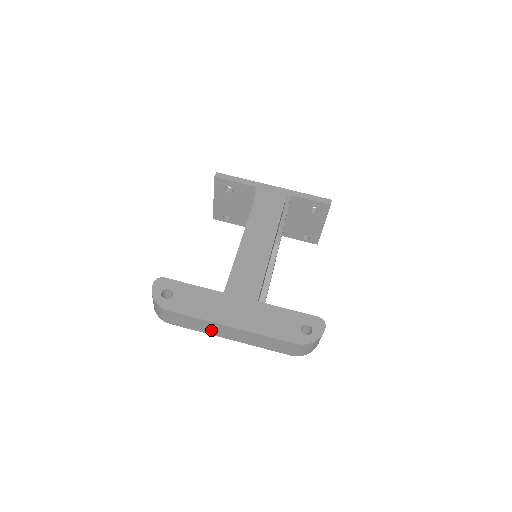
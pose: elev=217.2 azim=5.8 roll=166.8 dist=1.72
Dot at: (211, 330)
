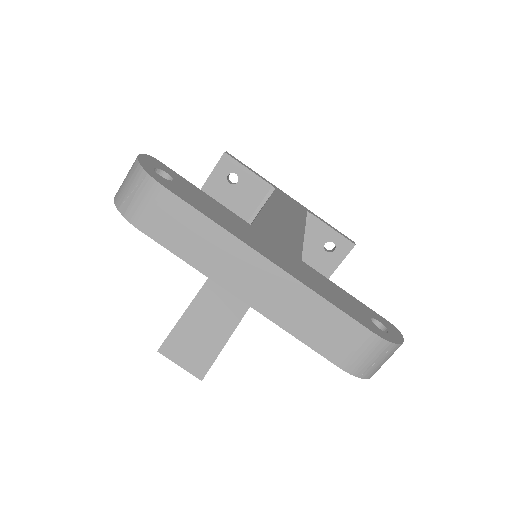
Dot at: (218, 264)
